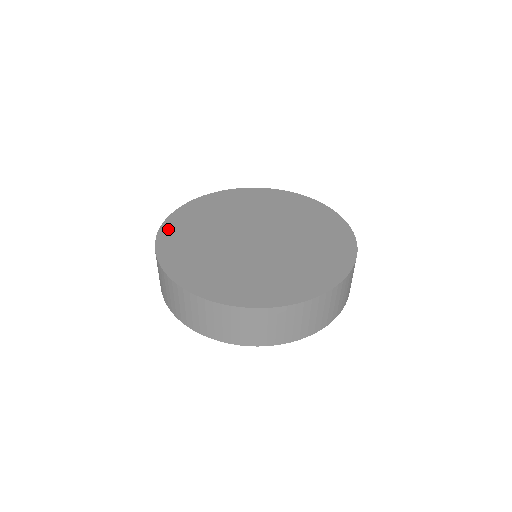
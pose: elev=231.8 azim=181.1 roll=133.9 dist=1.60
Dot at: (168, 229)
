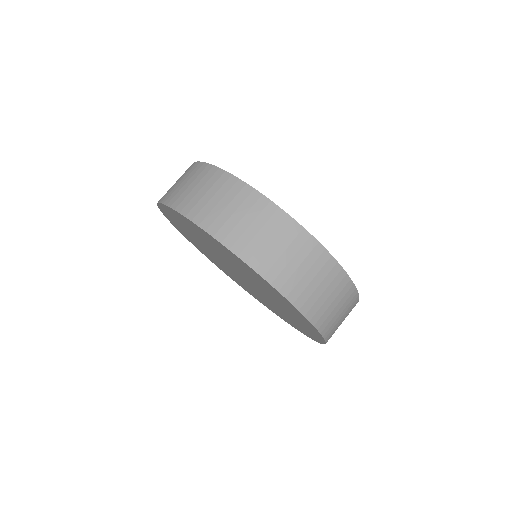
Dot at: occluded
